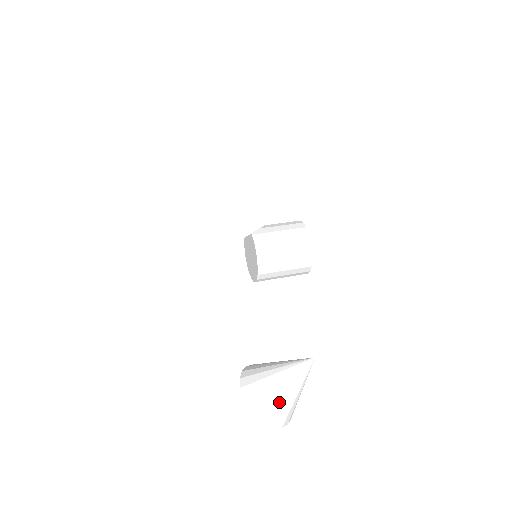
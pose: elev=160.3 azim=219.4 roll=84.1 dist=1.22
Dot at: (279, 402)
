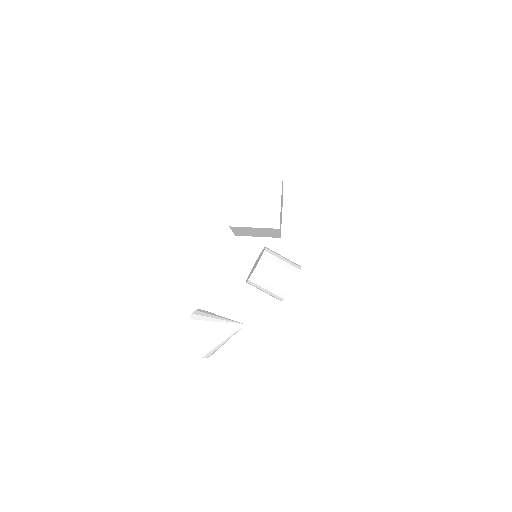
Dot at: (207, 335)
